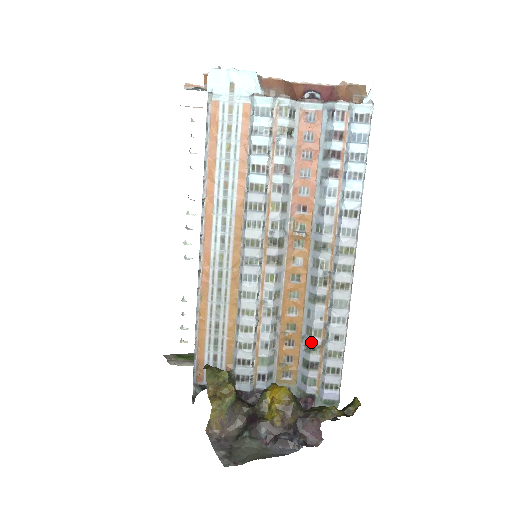
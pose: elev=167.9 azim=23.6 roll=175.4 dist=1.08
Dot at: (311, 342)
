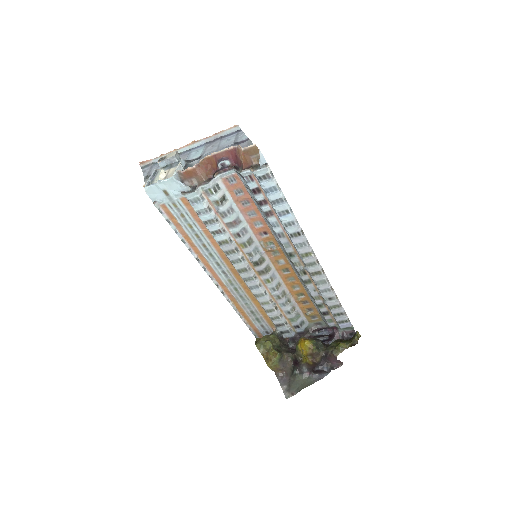
Dot at: (316, 303)
